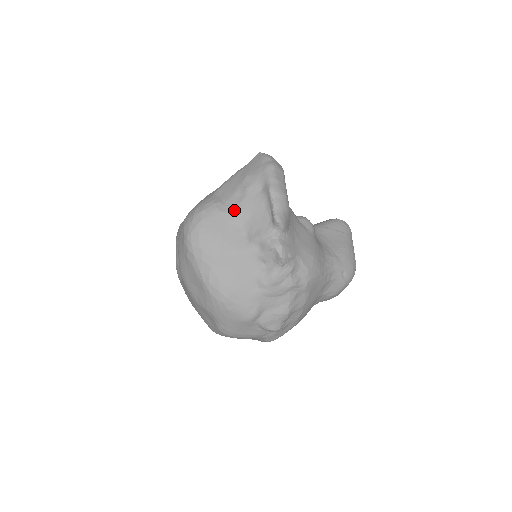
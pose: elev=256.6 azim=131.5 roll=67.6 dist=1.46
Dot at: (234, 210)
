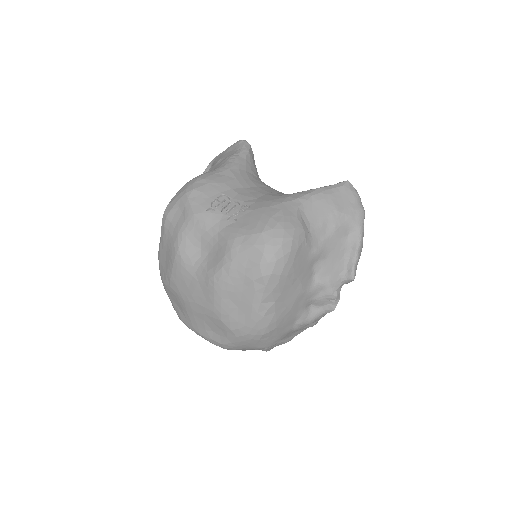
Dot at: (317, 246)
